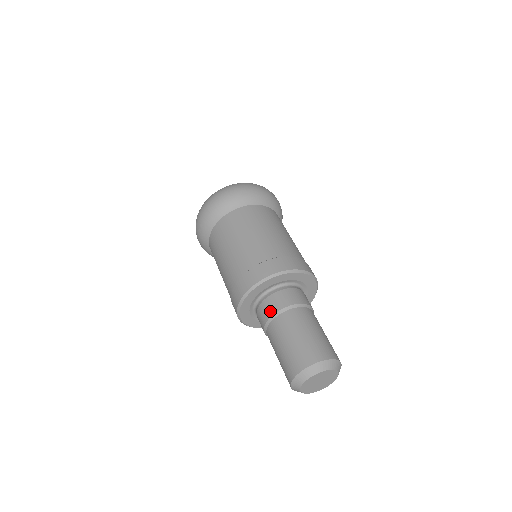
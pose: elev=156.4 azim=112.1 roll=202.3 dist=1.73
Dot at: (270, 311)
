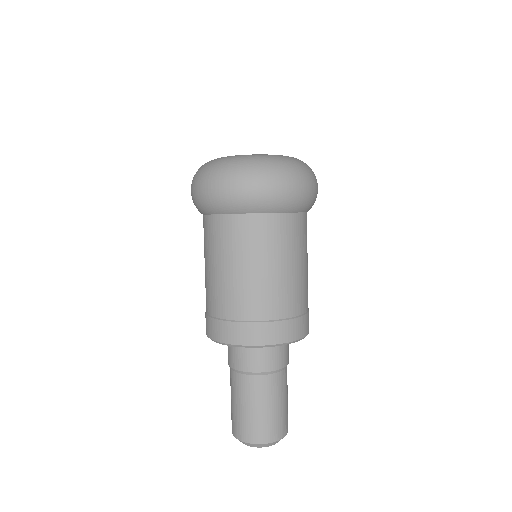
Dot at: (234, 363)
